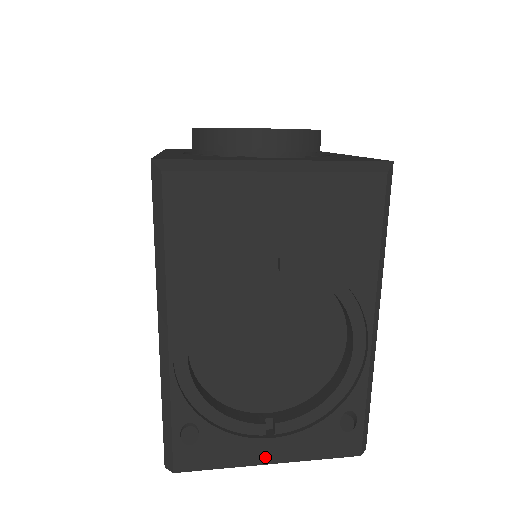
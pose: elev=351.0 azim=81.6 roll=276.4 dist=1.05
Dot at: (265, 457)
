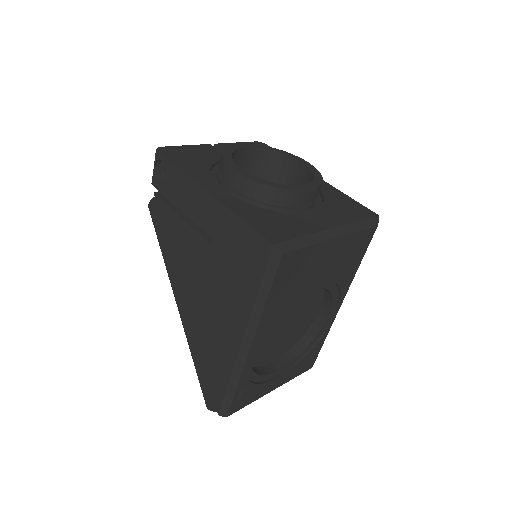
Dot at: (272, 388)
